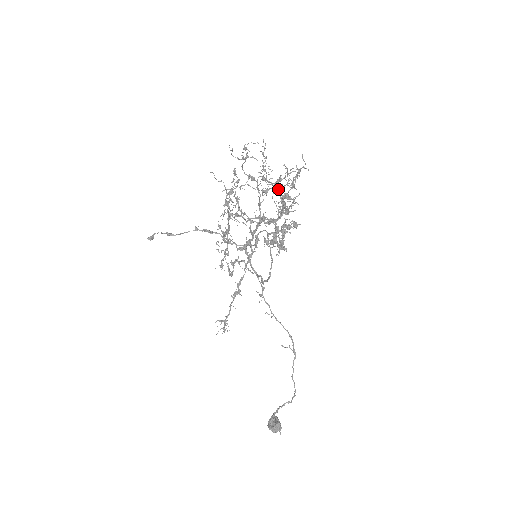
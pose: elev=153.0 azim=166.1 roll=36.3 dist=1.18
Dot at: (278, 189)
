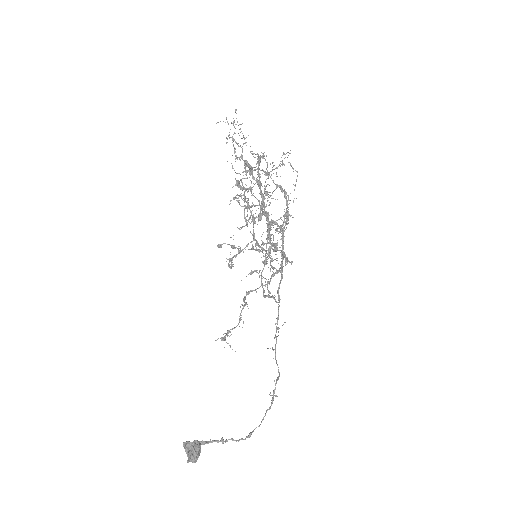
Dot at: (234, 151)
